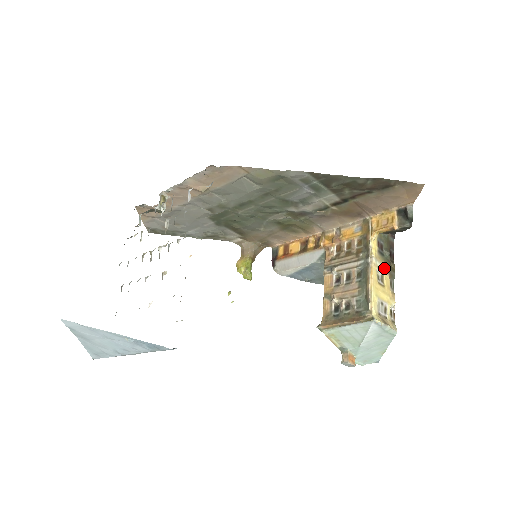
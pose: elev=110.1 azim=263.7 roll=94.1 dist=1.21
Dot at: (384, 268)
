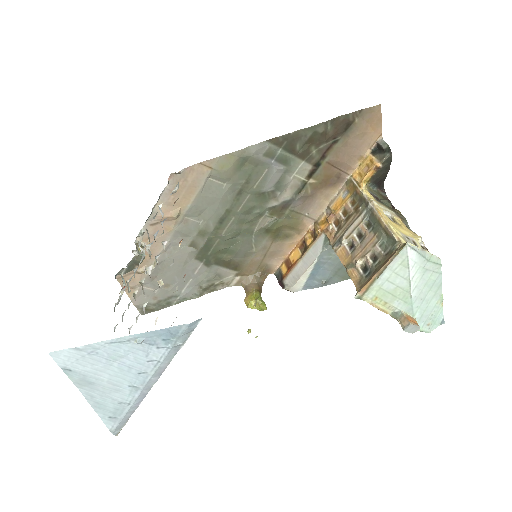
Dot at: (390, 211)
